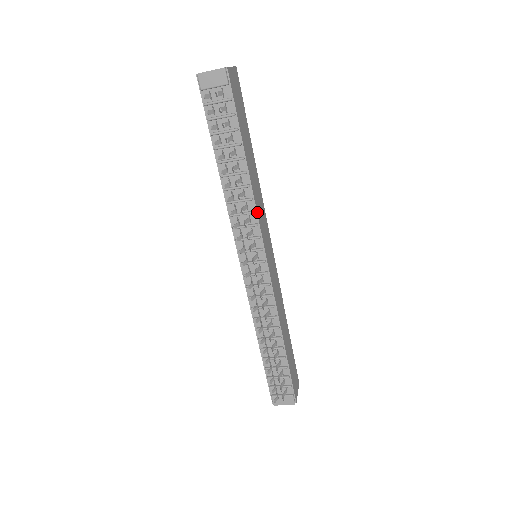
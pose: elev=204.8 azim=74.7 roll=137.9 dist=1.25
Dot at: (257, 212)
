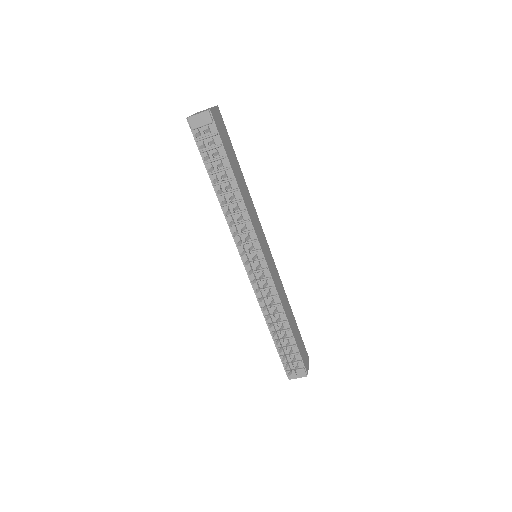
Dot at: (251, 220)
